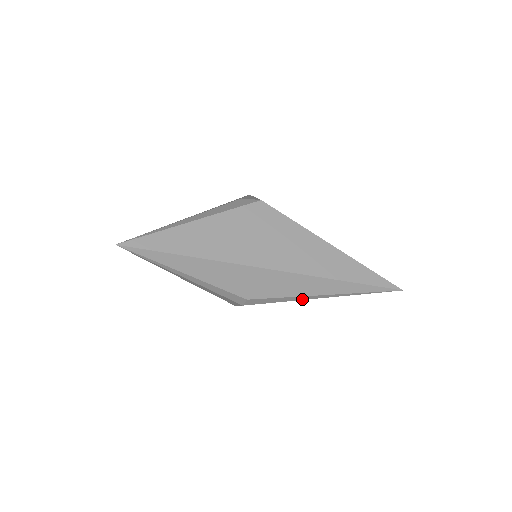
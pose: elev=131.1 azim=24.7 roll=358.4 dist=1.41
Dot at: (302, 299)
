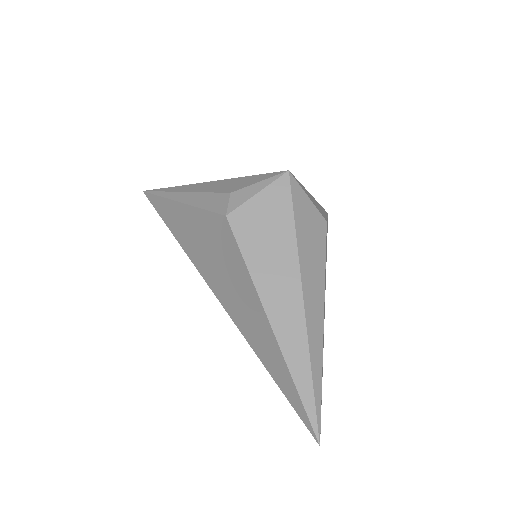
Dot at: occluded
